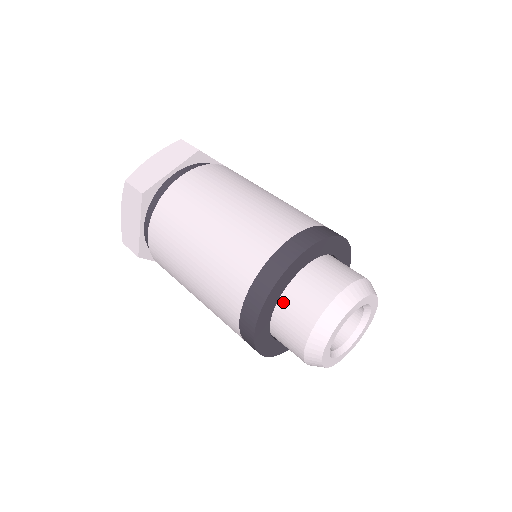
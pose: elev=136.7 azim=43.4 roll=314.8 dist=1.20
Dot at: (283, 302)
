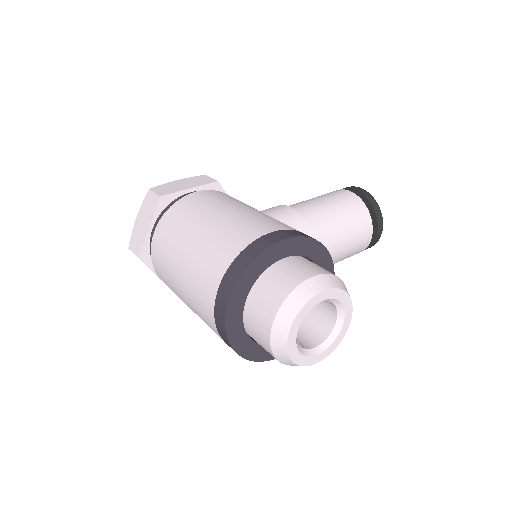
Dot at: (247, 327)
